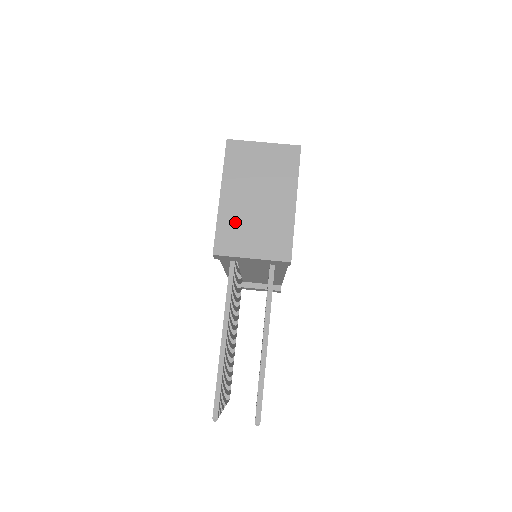
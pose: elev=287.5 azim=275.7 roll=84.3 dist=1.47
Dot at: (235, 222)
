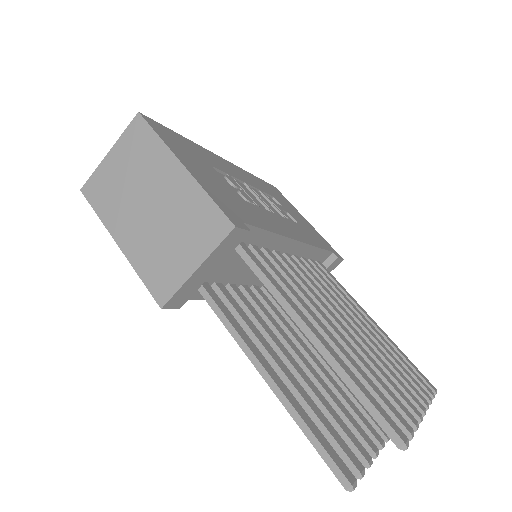
Dot at: (151, 253)
